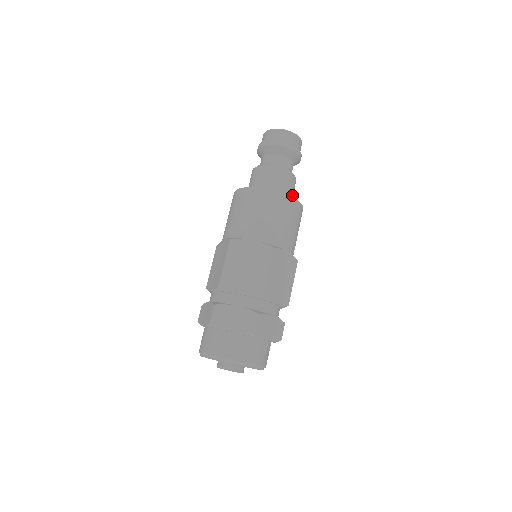
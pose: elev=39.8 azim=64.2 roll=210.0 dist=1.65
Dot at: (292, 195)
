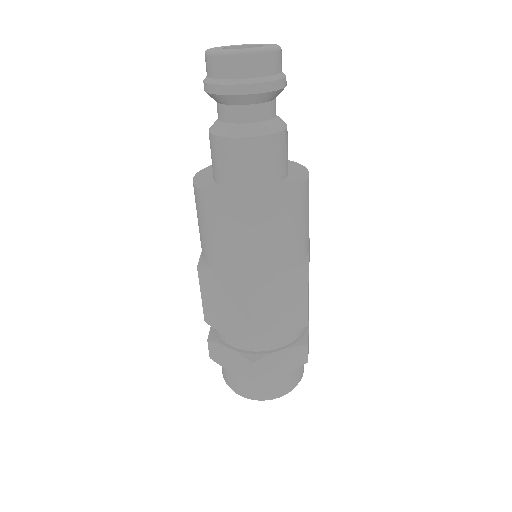
Dot at: (278, 165)
